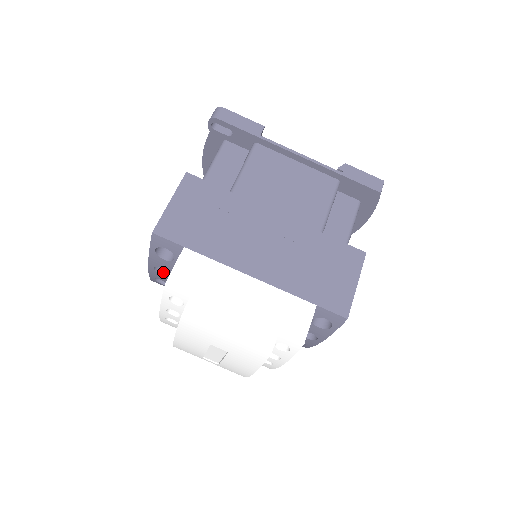
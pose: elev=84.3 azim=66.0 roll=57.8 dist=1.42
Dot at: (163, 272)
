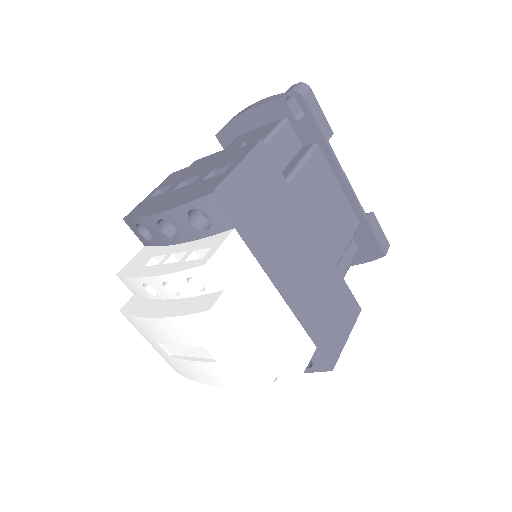
Dot at: (163, 227)
